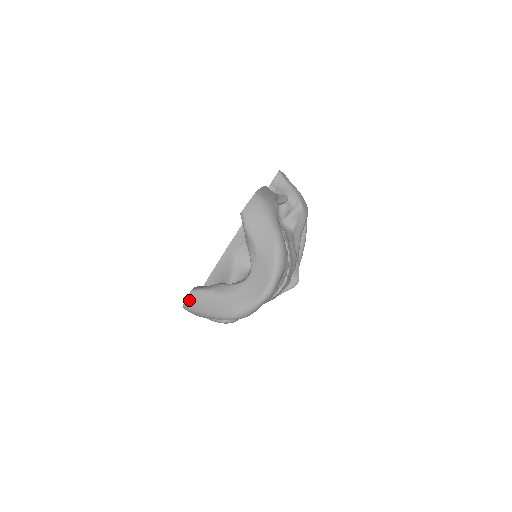
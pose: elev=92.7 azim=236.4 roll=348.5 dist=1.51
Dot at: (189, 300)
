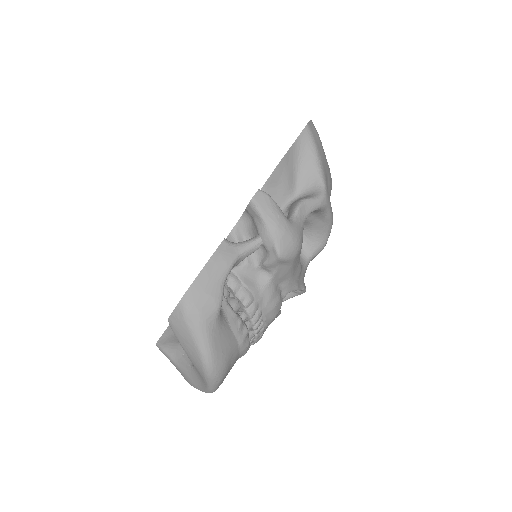
Dot at: occluded
